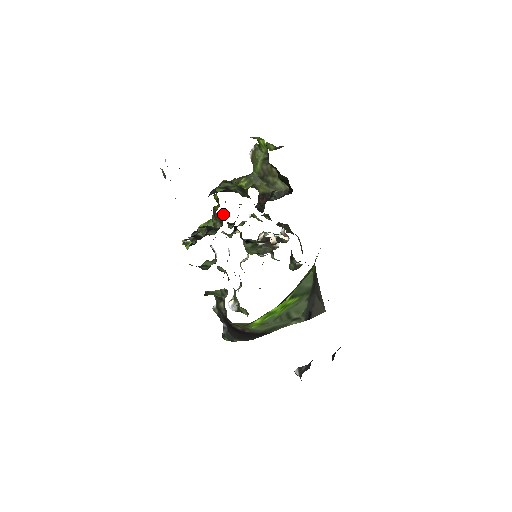
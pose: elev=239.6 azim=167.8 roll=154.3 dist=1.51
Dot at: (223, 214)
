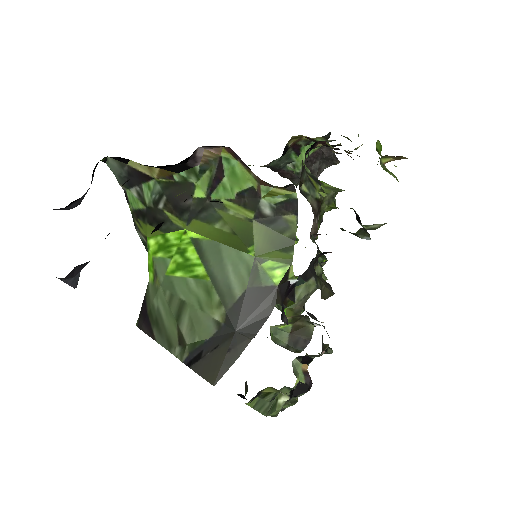
Dot at: (296, 237)
